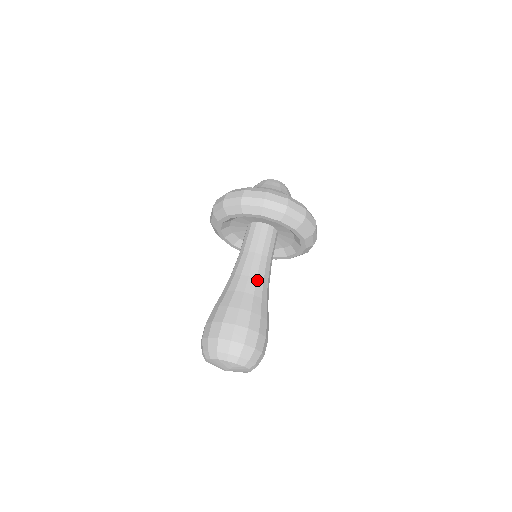
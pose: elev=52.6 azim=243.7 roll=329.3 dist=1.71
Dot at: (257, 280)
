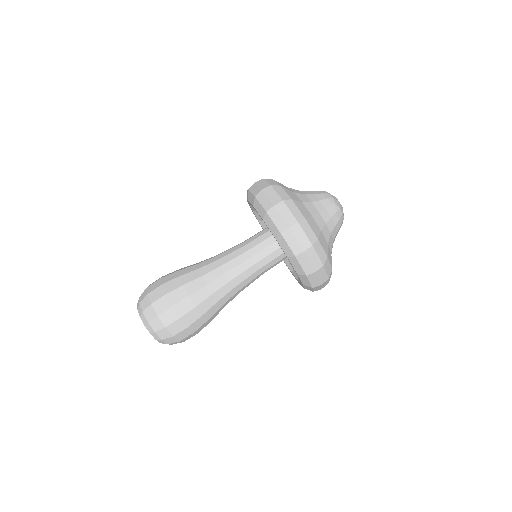
Dot at: (233, 289)
